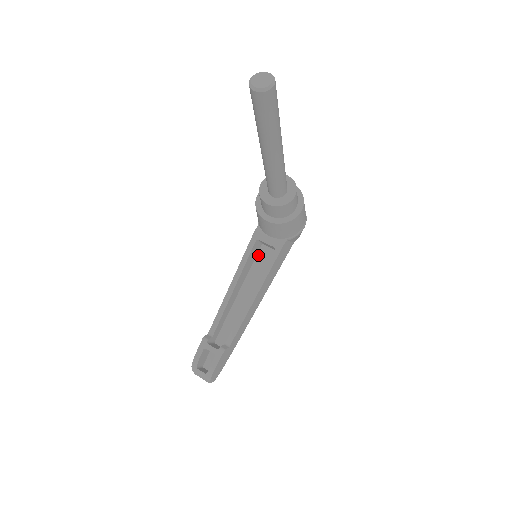
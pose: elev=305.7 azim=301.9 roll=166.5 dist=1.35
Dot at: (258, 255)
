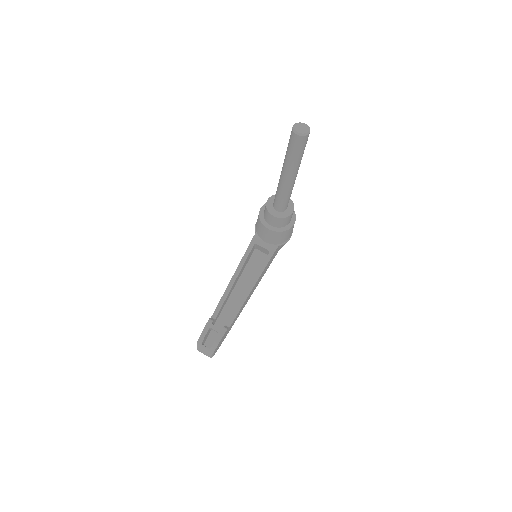
Dot at: (252, 257)
